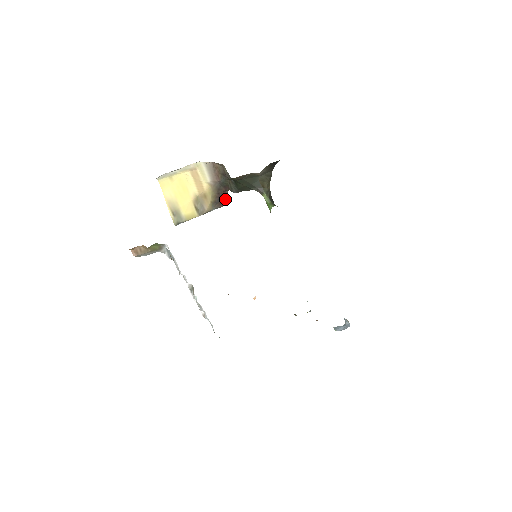
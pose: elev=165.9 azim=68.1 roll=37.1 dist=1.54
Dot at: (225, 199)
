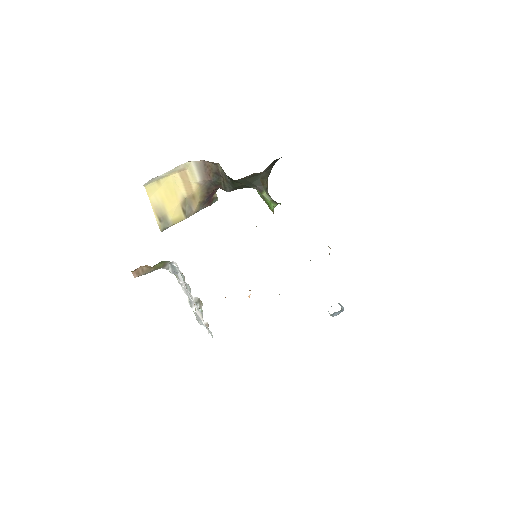
Dot at: (213, 197)
